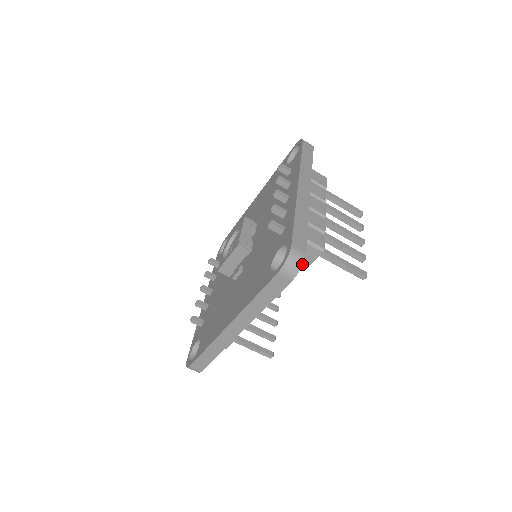
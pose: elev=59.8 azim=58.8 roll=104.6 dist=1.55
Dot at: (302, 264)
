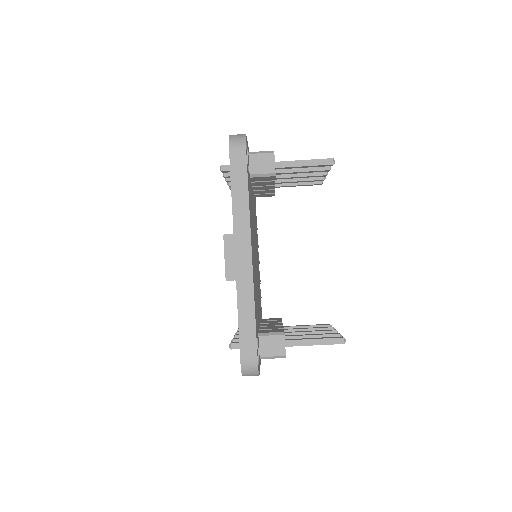
Dot at: (245, 135)
